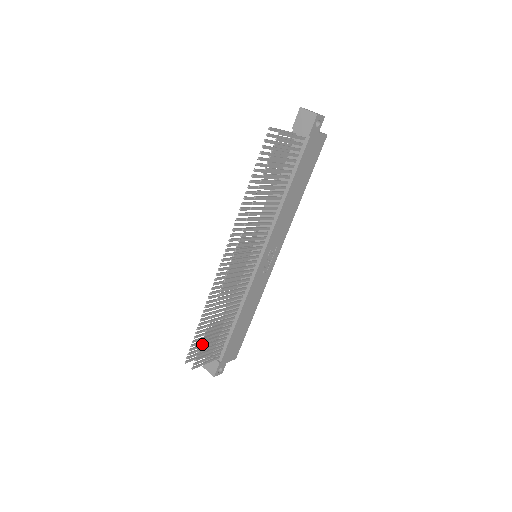
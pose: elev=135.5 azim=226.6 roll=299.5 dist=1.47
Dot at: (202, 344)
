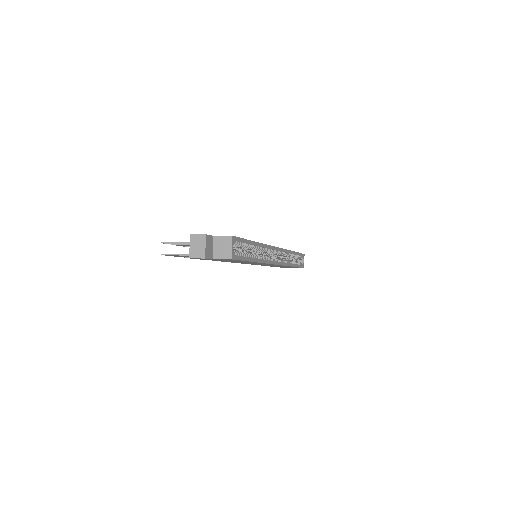
Dot at: occluded
